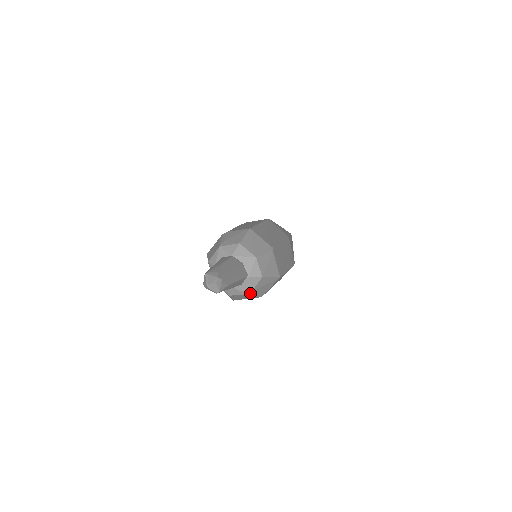
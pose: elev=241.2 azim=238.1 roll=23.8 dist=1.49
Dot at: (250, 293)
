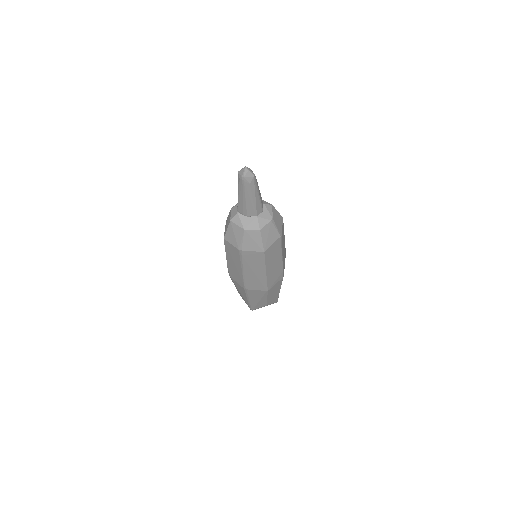
Dot at: (272, 220)
